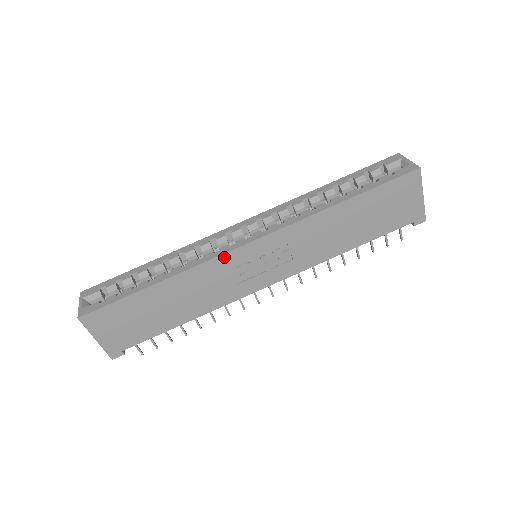
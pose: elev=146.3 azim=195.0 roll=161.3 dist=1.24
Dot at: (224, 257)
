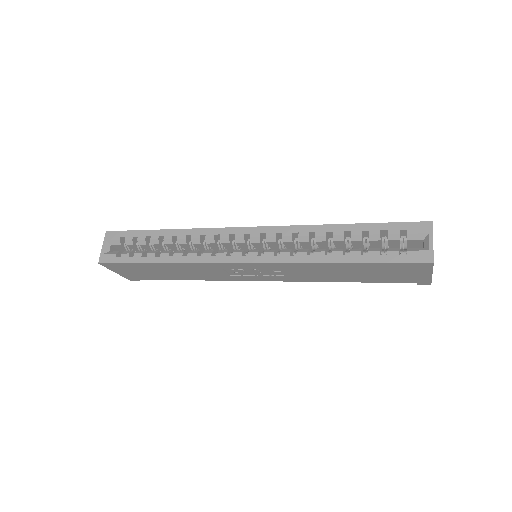
Dot at: (219, 264)
